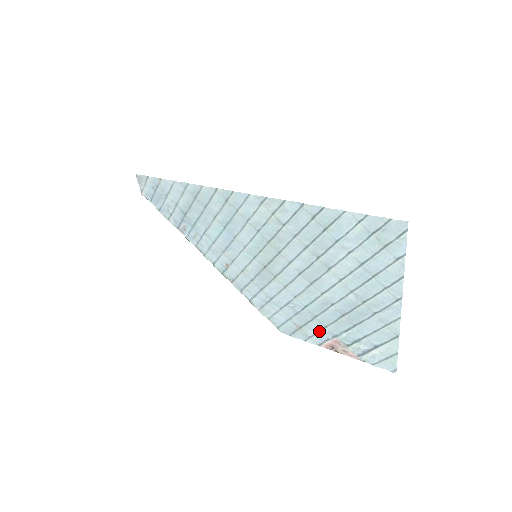
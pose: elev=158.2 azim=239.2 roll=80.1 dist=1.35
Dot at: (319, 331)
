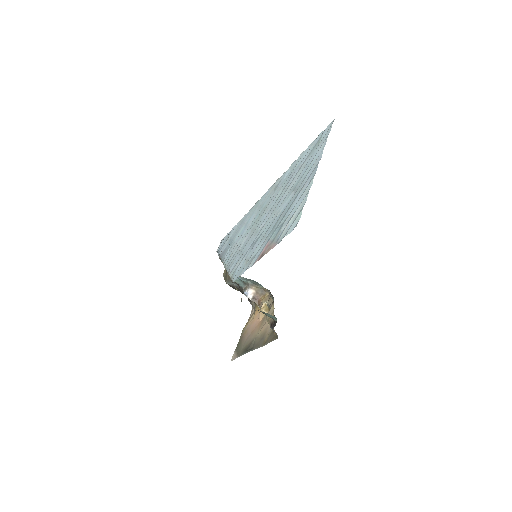
Dot at: (260, 248)
